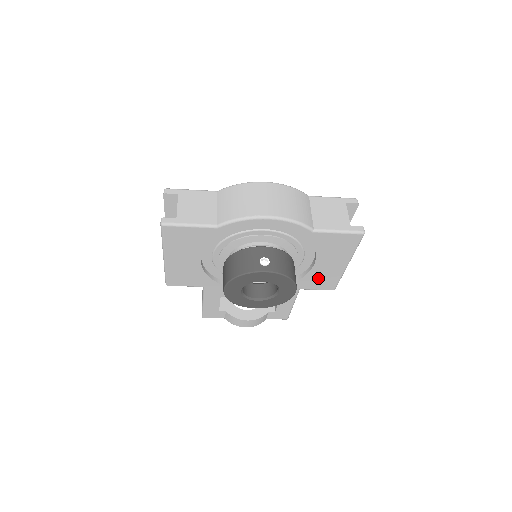
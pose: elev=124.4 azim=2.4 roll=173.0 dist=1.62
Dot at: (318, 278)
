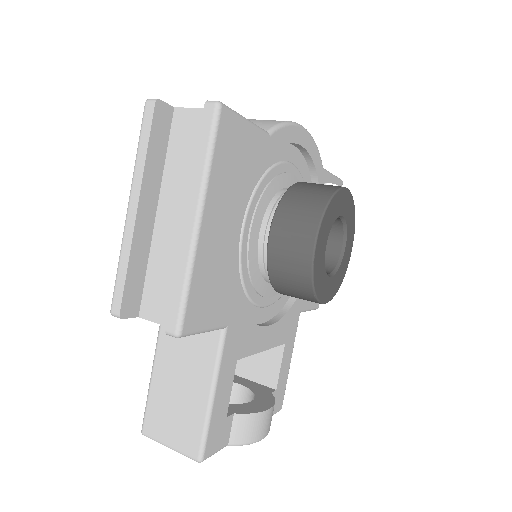
Dot at: occluded
